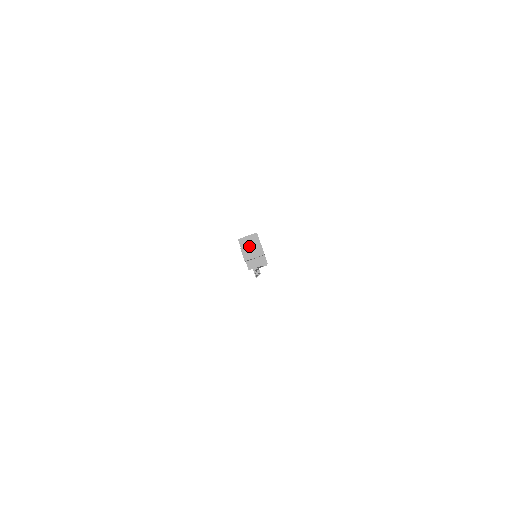
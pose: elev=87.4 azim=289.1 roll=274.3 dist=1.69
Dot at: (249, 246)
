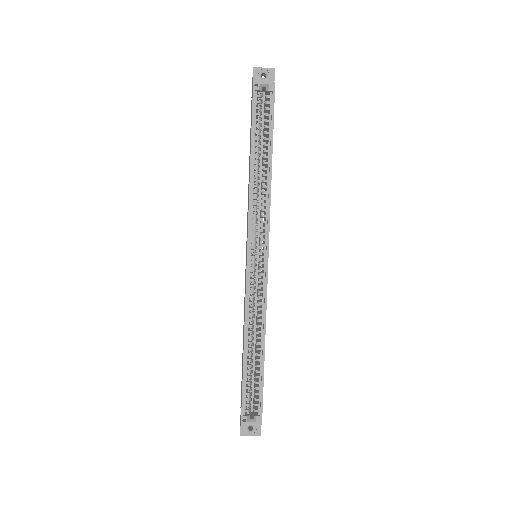
Dot at: (249, 435)
